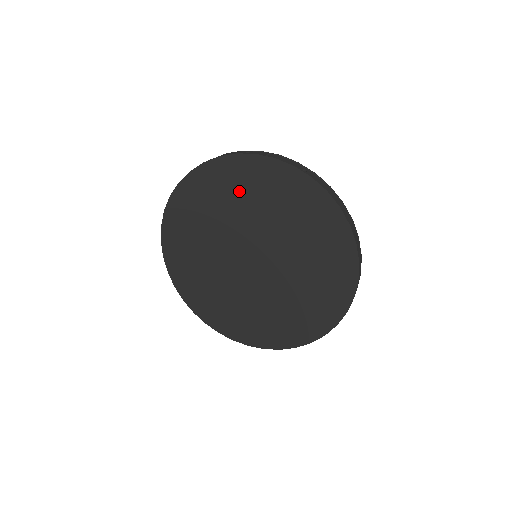
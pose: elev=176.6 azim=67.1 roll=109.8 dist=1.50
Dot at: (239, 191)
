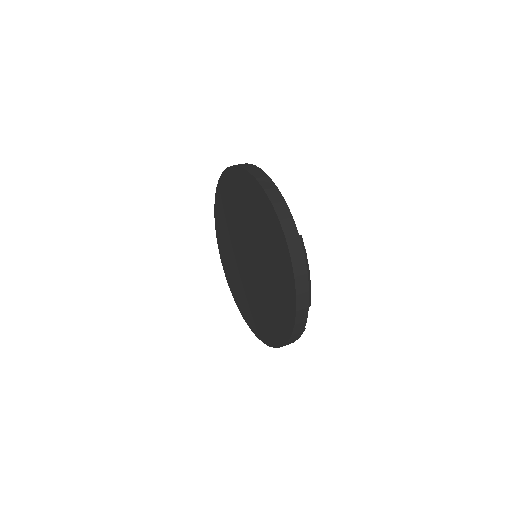
Dot at: (226, 211)
